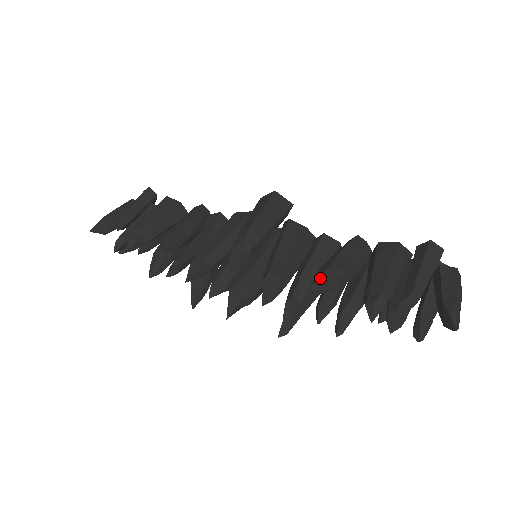
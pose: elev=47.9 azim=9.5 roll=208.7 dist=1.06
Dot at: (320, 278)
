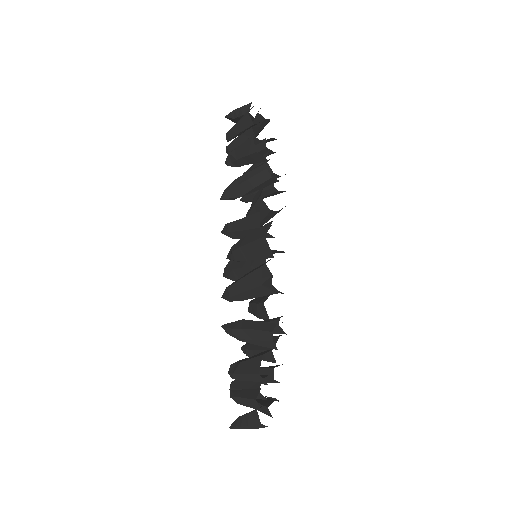
Dot at: (226, 329)
